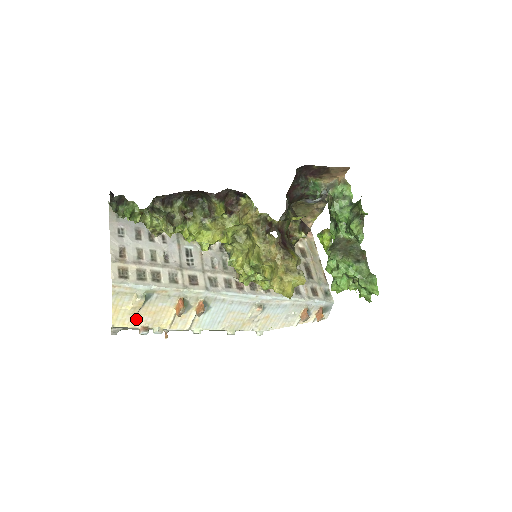
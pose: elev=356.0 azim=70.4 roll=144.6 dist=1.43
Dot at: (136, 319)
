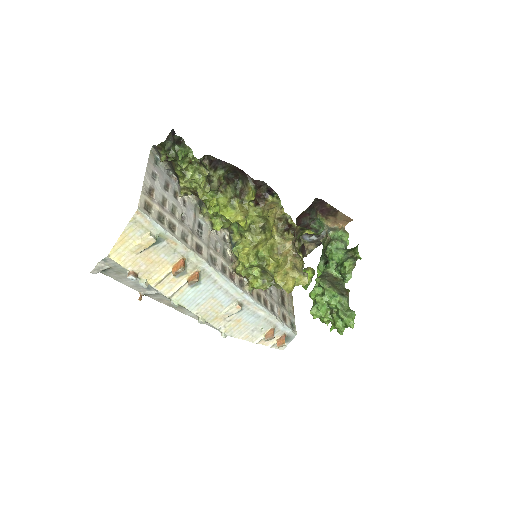
Dot at: (133, 260)
